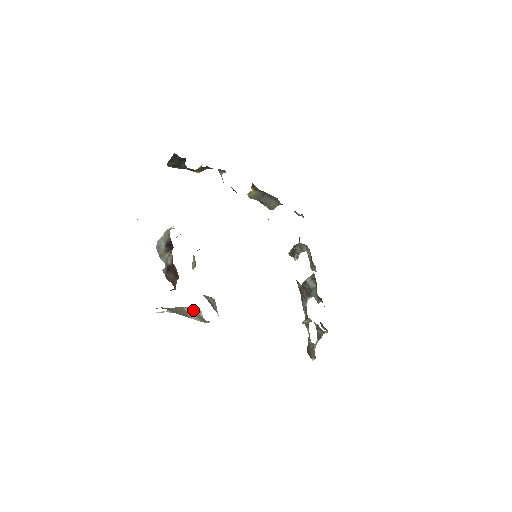
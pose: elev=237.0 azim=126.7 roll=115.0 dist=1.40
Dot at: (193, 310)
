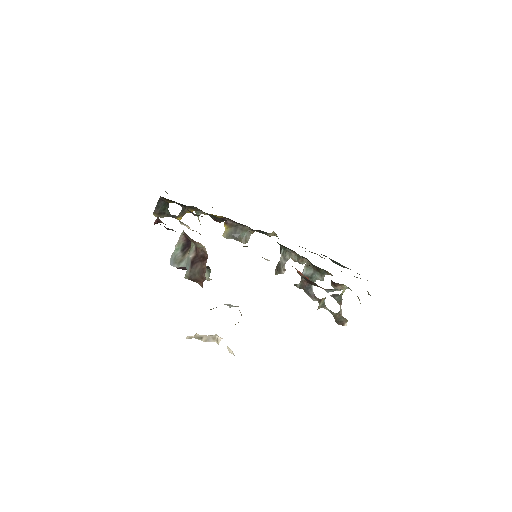
Dot at: occluded
